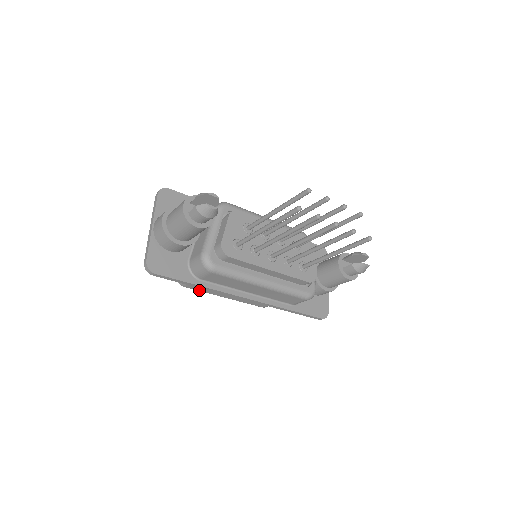
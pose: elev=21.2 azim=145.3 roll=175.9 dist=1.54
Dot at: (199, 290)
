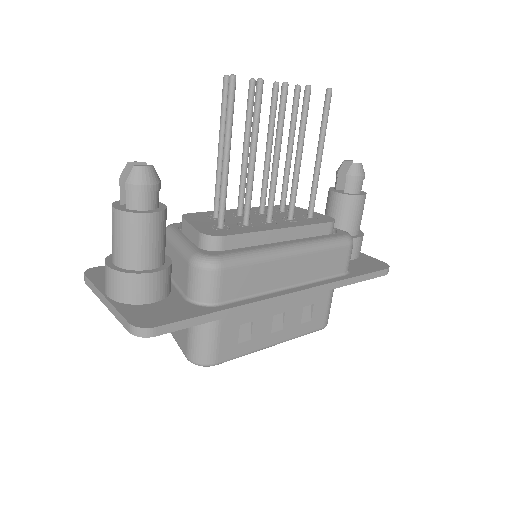
Dot at: (237, 355)
